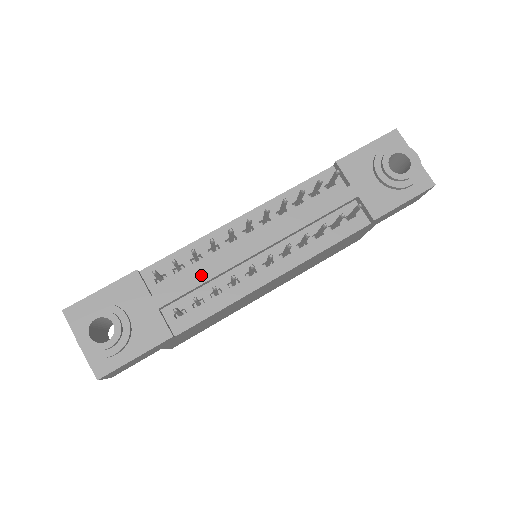
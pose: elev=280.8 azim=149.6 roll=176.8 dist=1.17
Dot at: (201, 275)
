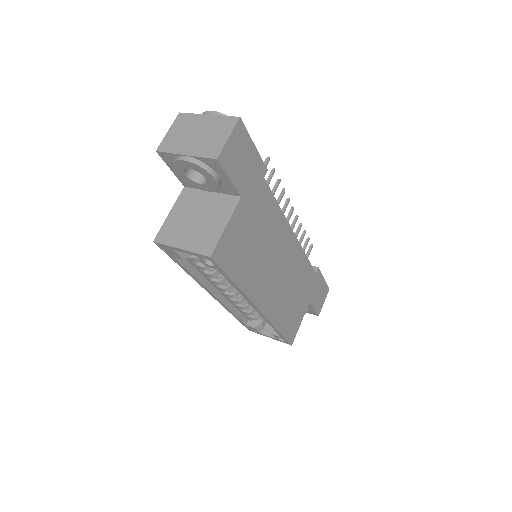
Dot at: occluded
